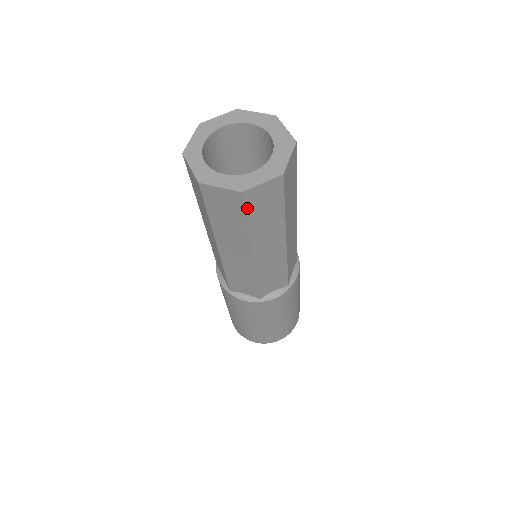
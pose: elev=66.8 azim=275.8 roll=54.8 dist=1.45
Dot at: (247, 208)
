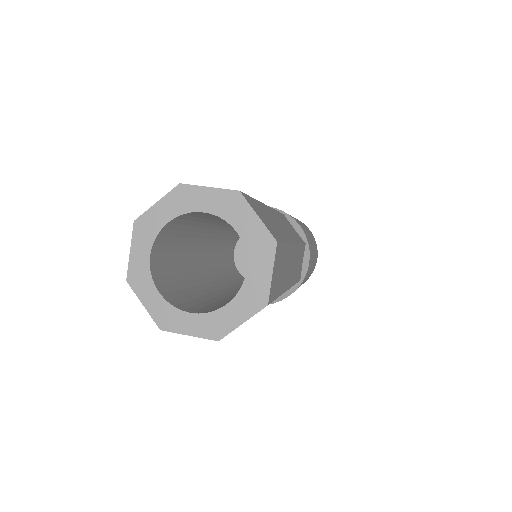
Dot at: occluded
